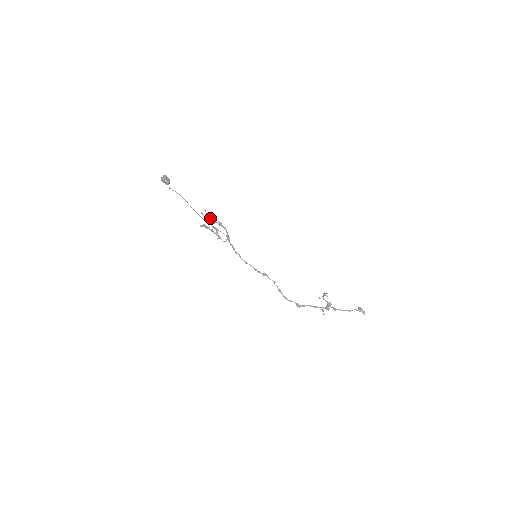
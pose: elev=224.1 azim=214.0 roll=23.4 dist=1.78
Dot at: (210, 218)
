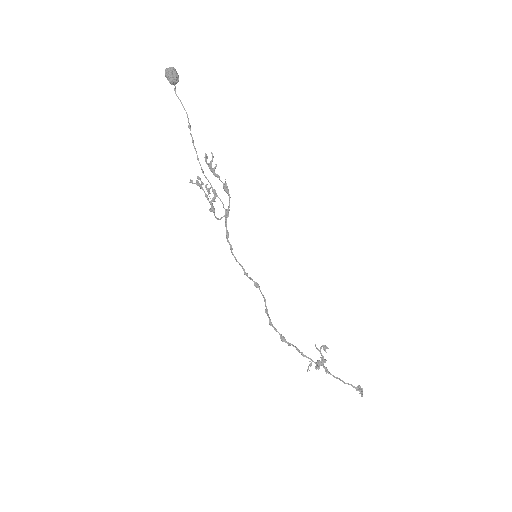
Dot at: (214, 171)
